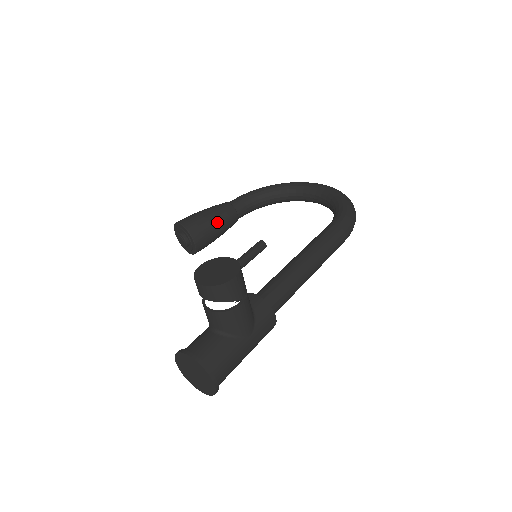
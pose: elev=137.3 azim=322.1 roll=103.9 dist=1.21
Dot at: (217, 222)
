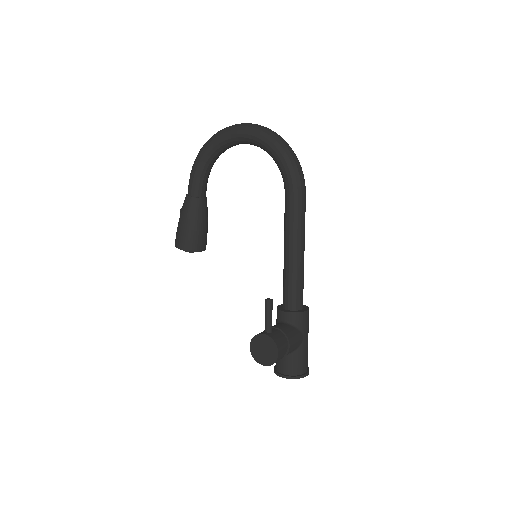
Dot at: (199, 224)
